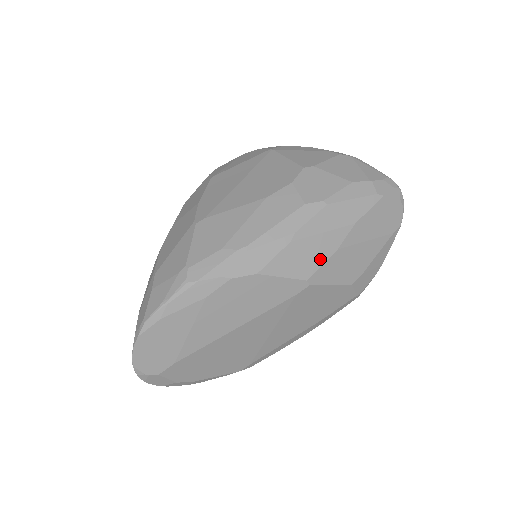
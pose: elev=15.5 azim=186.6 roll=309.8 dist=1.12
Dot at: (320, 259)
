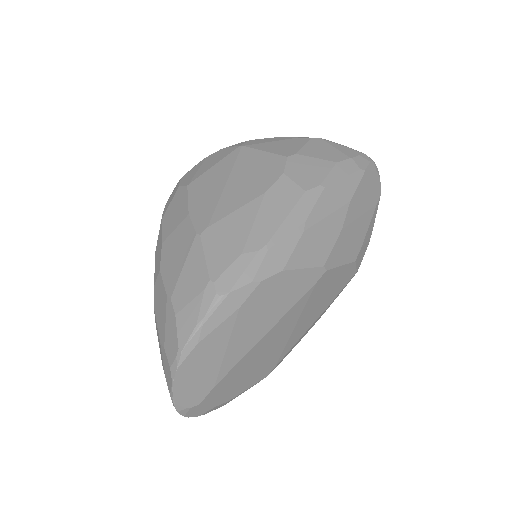
Dot at: (330, 242)
